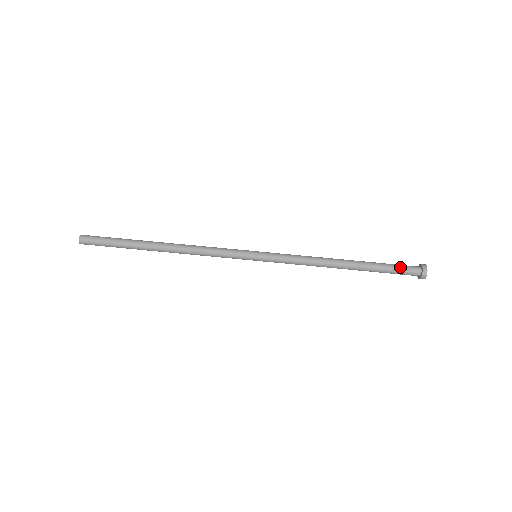
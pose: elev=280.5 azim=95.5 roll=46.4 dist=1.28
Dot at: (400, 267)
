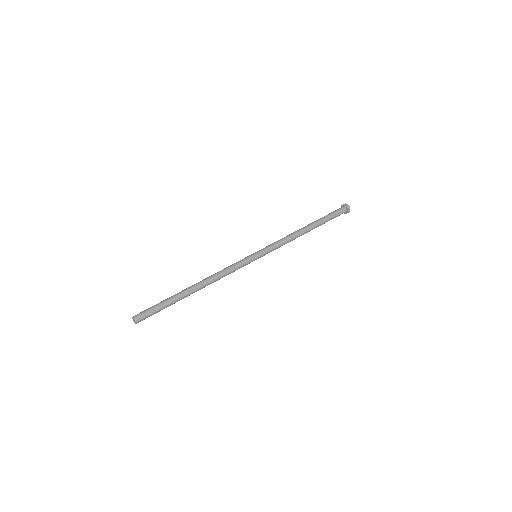
Dot at: occluded
